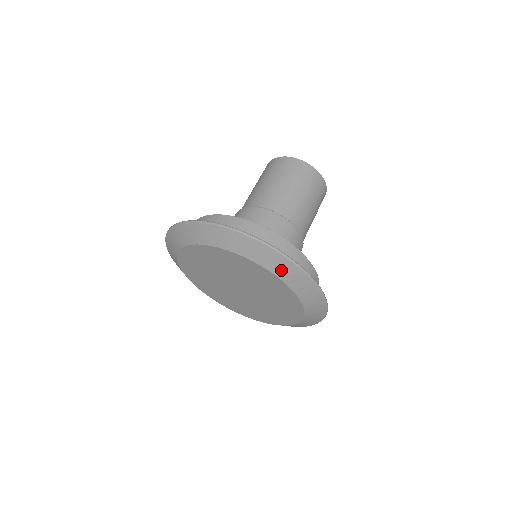
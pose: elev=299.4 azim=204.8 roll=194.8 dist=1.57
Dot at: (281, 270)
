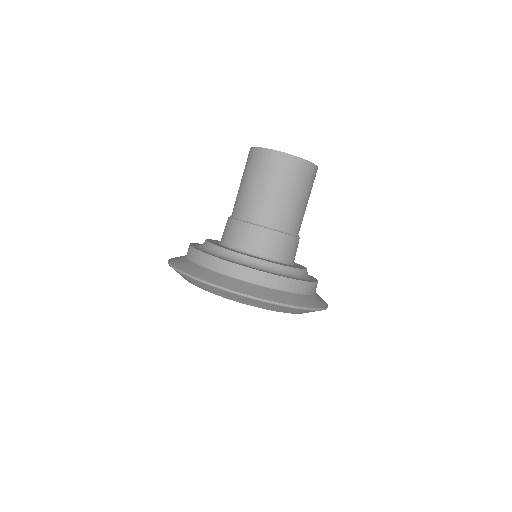
Dot at: (282, 310)
